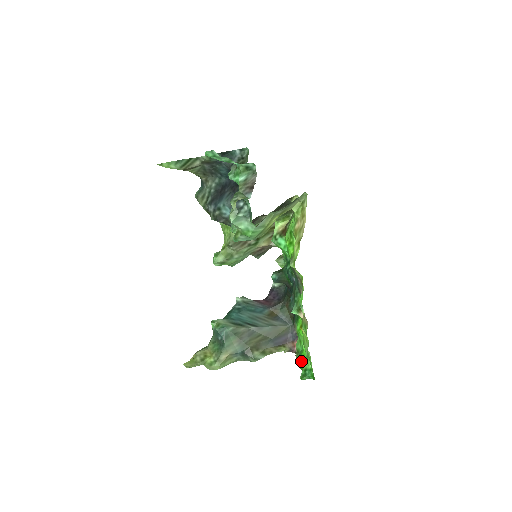
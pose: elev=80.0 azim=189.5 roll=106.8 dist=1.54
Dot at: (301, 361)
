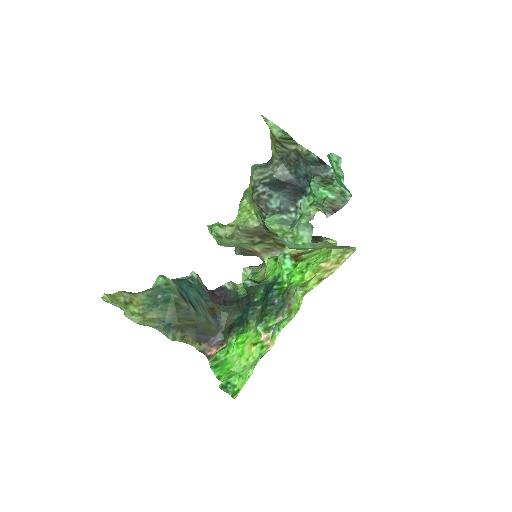
Dot at: (222, 371)
